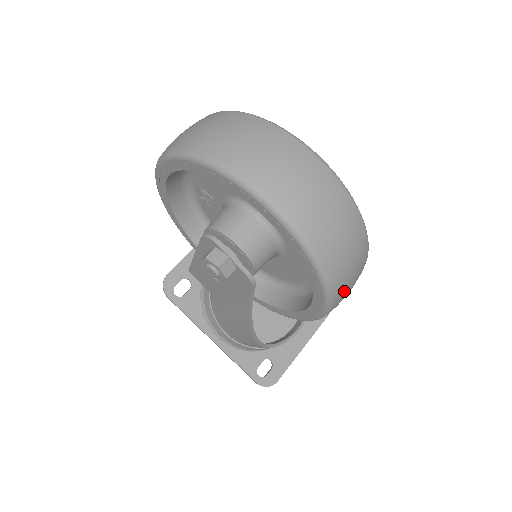
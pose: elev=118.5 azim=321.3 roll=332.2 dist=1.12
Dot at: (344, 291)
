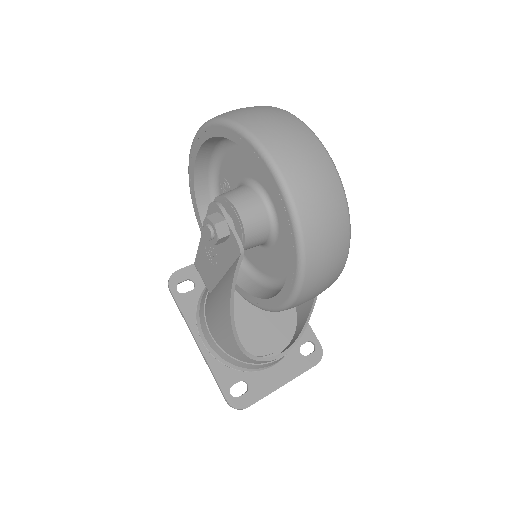
Dot at: (318, 265)
